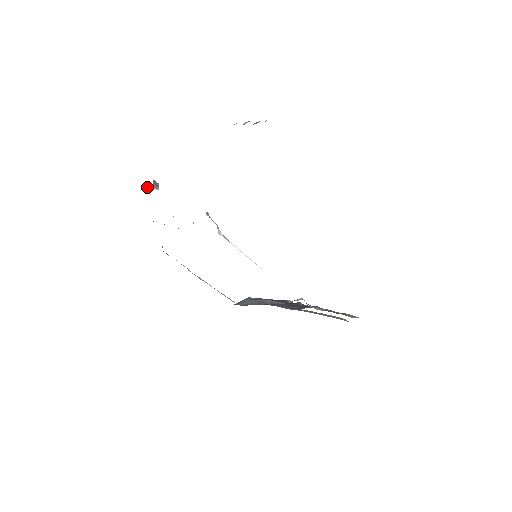
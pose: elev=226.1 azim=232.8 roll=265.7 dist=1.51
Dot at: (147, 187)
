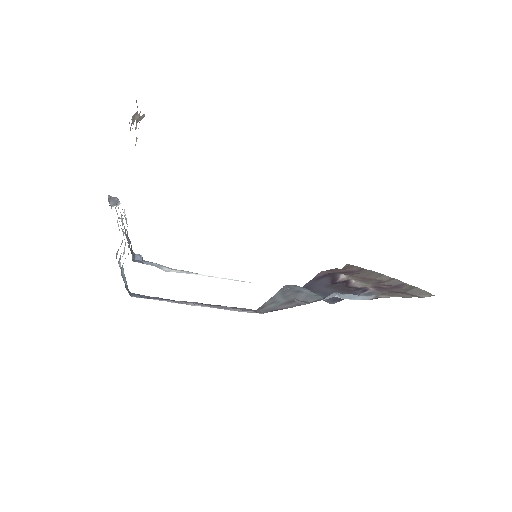
Dot at: occluded
